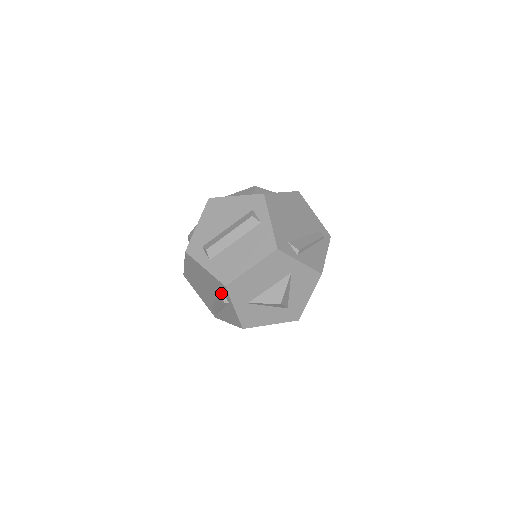
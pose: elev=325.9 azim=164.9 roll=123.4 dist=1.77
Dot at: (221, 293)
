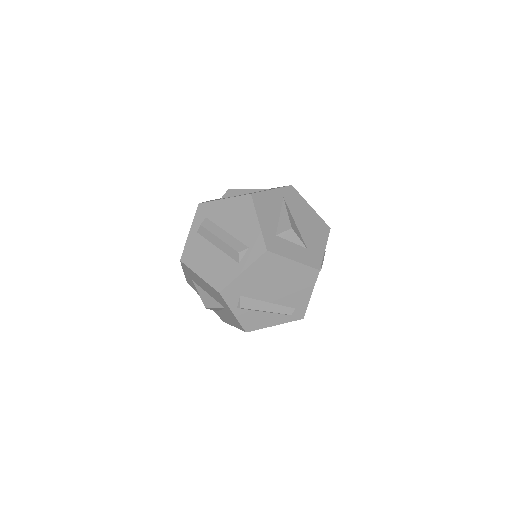
Dot at: occluded
